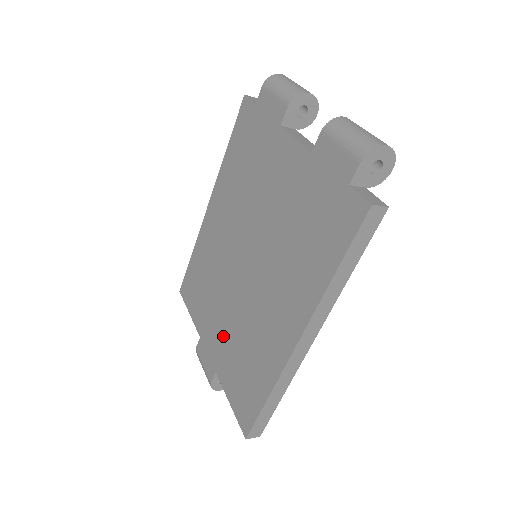
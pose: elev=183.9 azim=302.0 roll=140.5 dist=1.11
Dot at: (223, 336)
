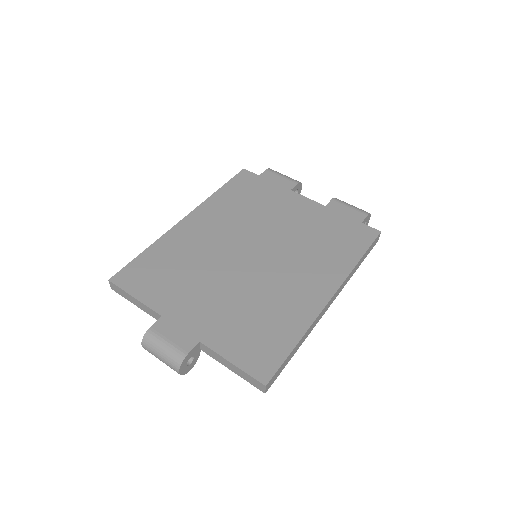
Dot at: (216, 308)
